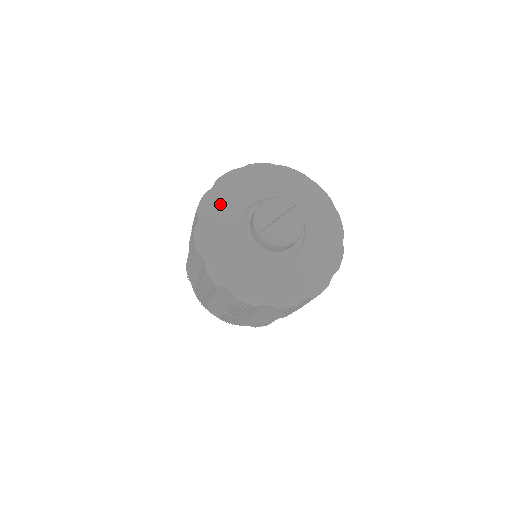
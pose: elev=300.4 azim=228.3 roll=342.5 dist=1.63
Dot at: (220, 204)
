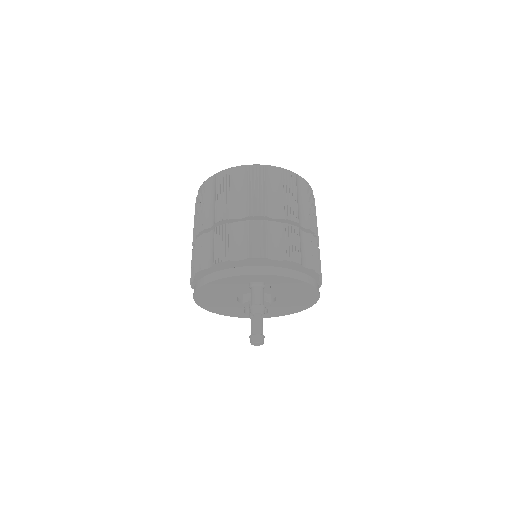
Dot at: occluded
